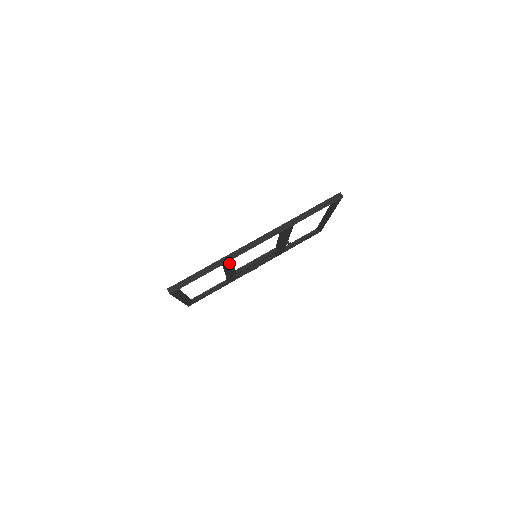
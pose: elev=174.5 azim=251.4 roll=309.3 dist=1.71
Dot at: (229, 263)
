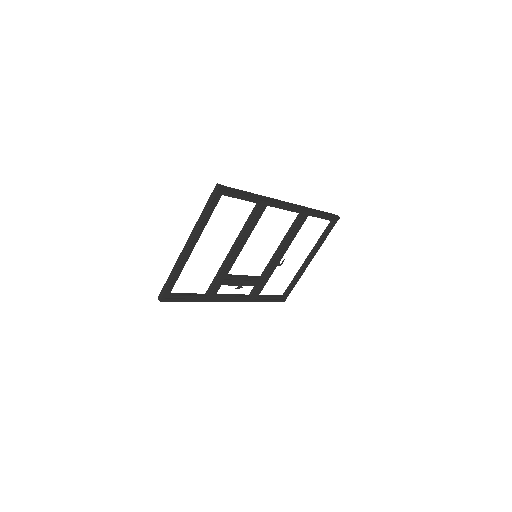
Dot at: (260, 212)
